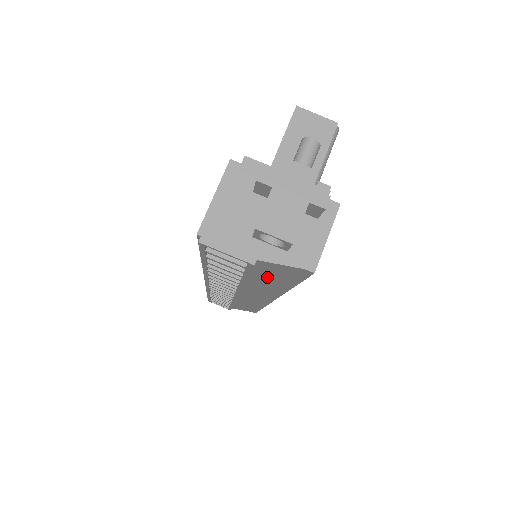
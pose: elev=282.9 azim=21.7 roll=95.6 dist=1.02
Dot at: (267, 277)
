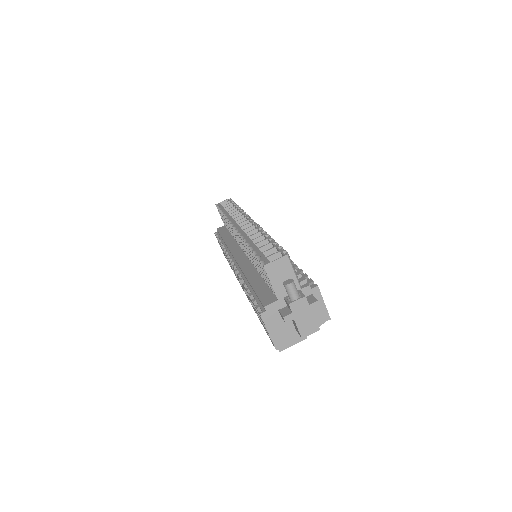
Dot at: occluded
